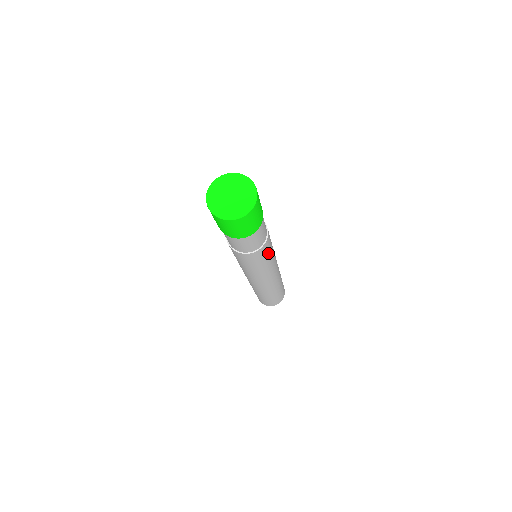
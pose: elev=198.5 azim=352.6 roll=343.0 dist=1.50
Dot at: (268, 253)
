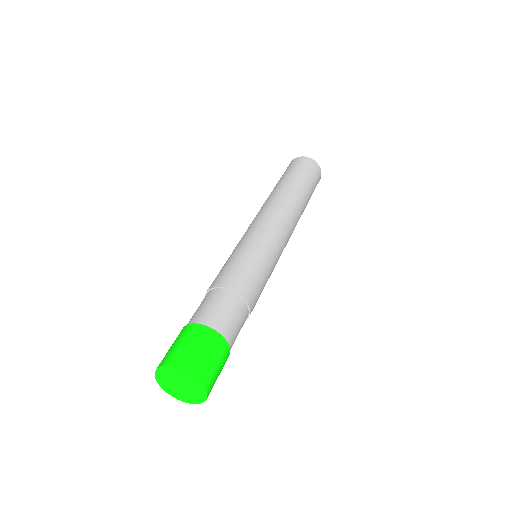
Dot at: occluded
